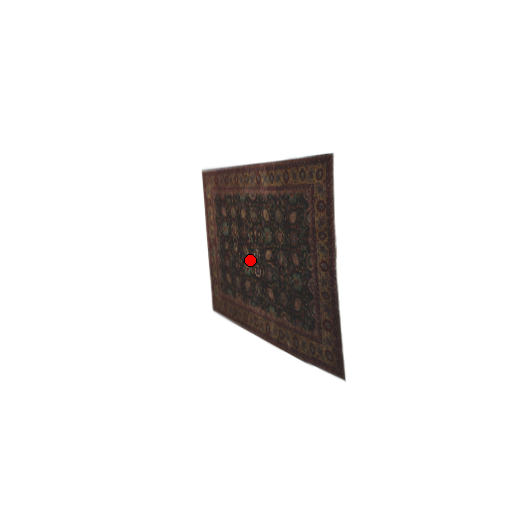
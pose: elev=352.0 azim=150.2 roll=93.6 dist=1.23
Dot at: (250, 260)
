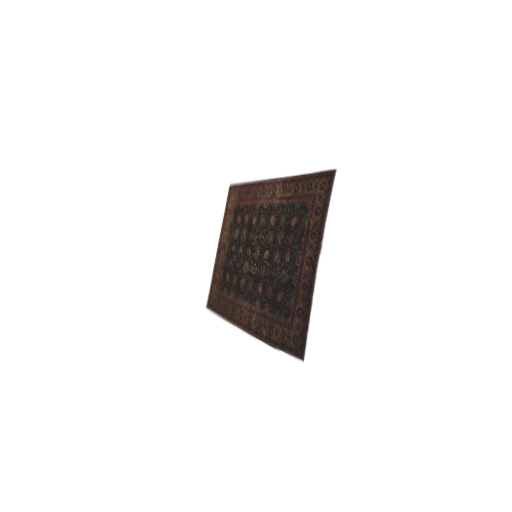
Dot at: (250, 260)
